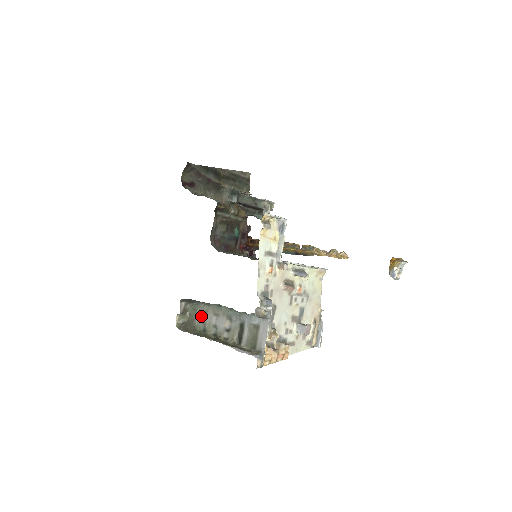
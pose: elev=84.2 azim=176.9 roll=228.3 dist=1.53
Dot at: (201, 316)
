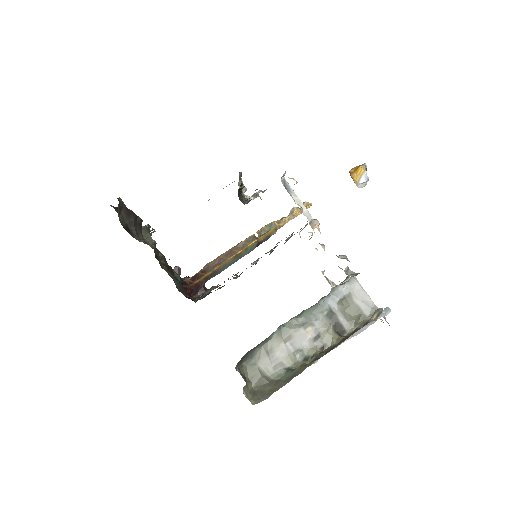
Dot at: (268, 362)
